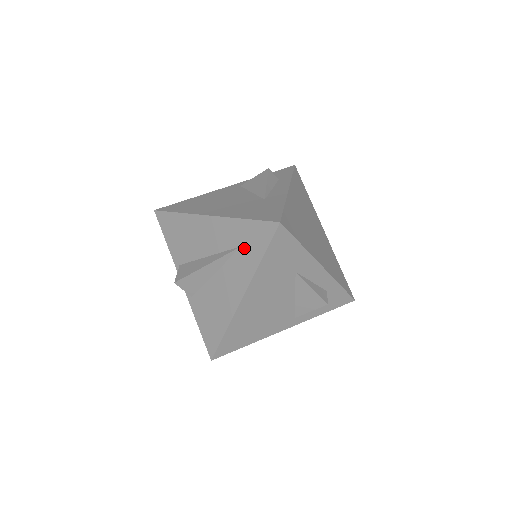
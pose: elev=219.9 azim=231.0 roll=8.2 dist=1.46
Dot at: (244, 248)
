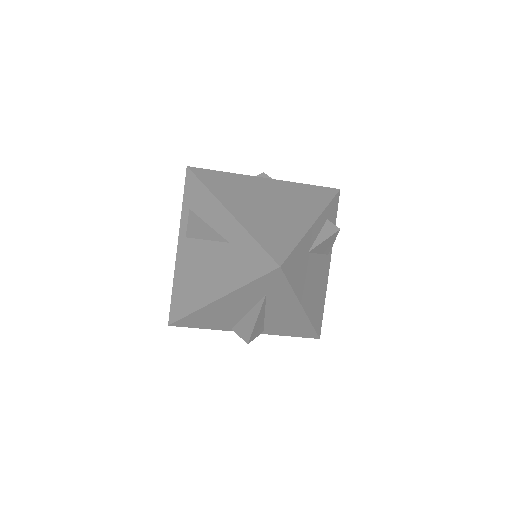
Dot at: (270, 293)
